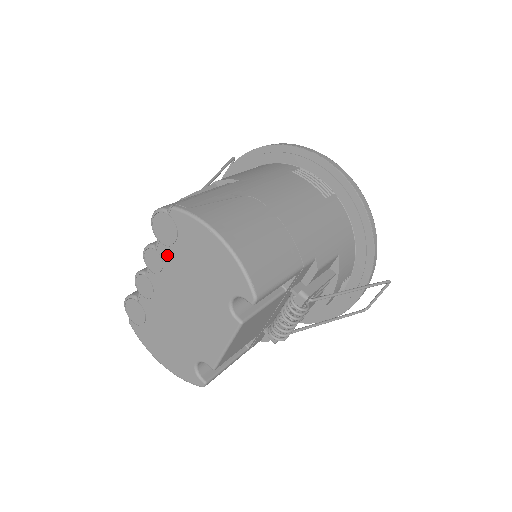
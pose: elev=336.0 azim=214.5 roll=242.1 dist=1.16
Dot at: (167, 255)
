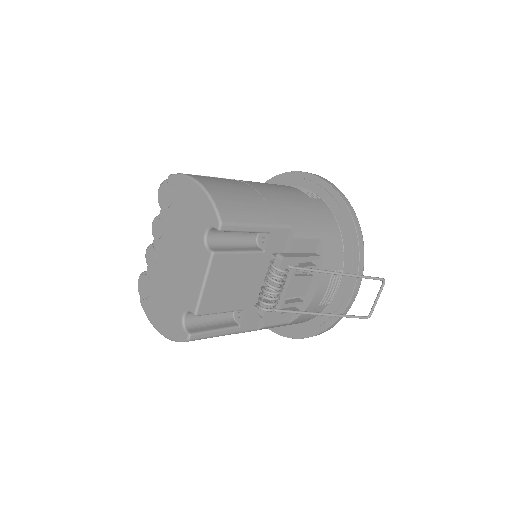
Dot at: (166, 218)
